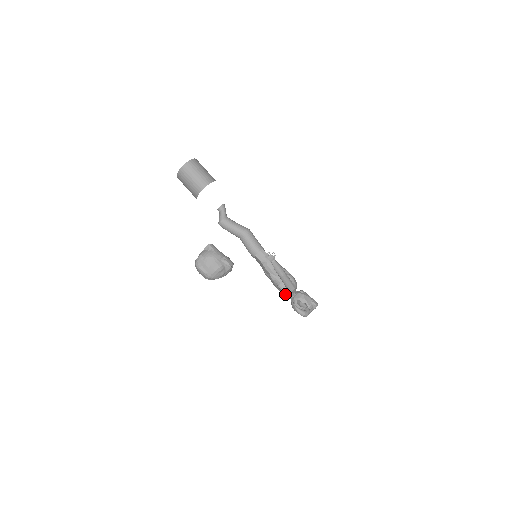
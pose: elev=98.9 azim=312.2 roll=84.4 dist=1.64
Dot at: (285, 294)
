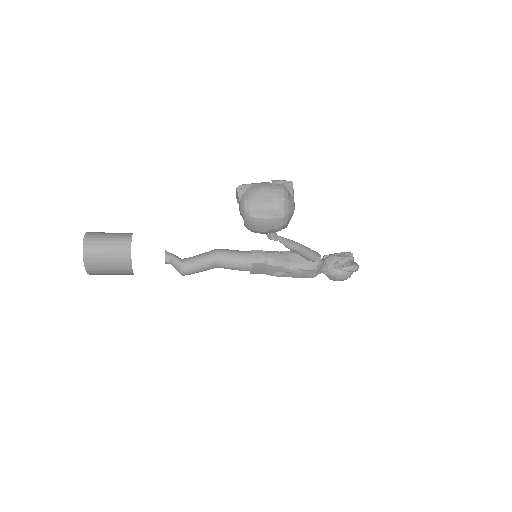
Dot at: (316, 273)
